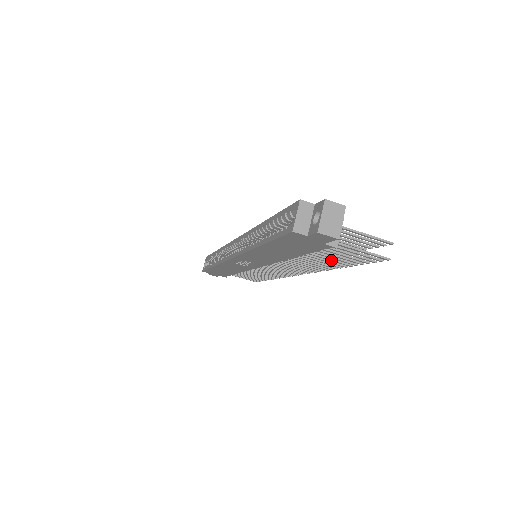
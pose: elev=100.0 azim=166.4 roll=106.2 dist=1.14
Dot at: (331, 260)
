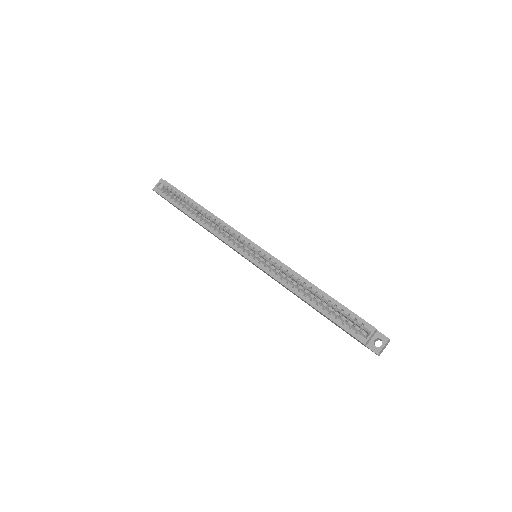
Dot at: occluded
